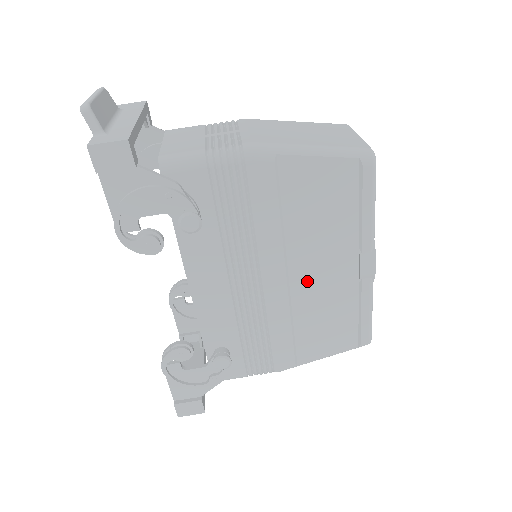
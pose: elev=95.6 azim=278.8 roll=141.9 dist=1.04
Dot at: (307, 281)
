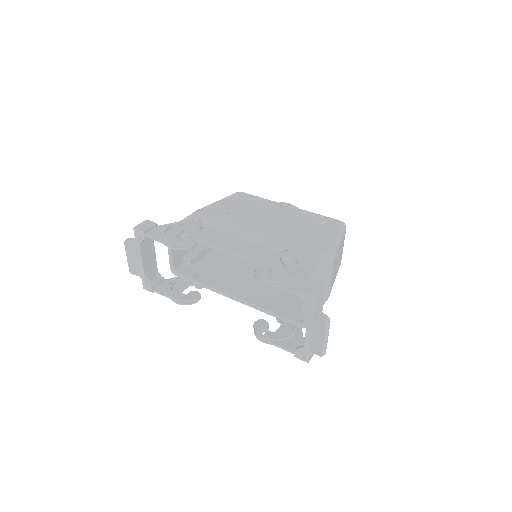
Dot at: (275, 223)
